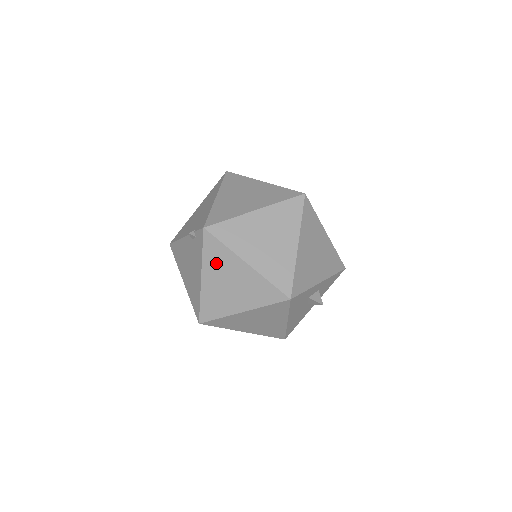
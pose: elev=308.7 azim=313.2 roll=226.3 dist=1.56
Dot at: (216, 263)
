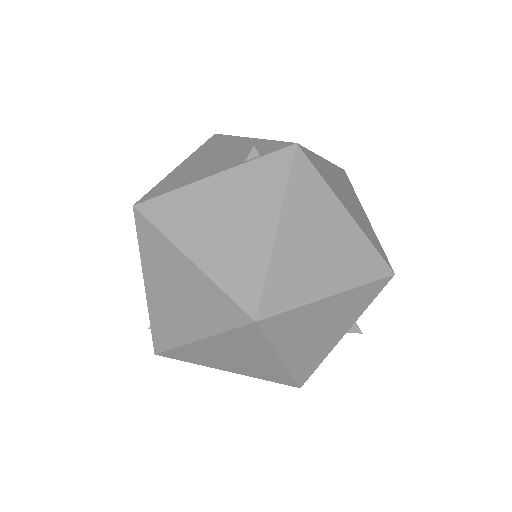
Dot at: occluded
